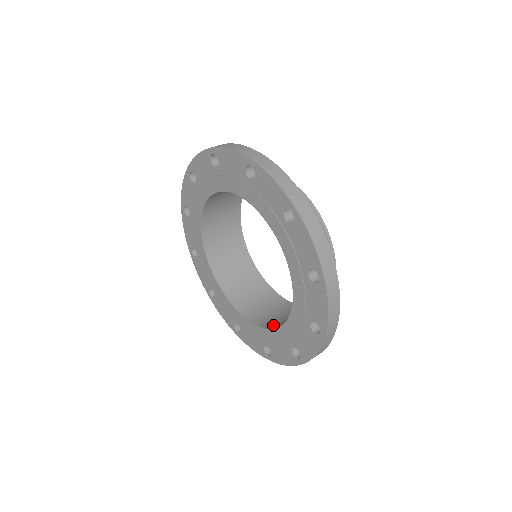
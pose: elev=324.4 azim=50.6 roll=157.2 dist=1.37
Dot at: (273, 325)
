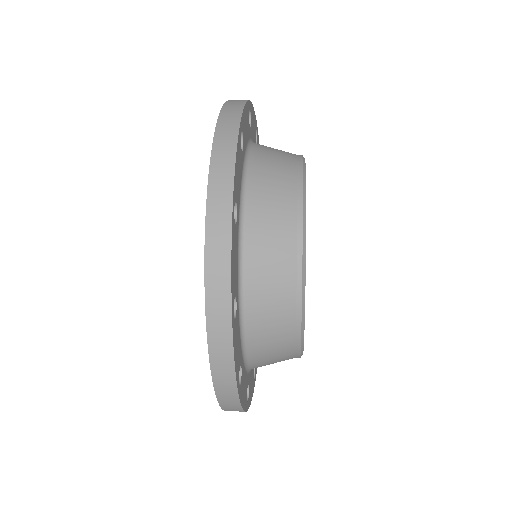
Dot at: occluded
